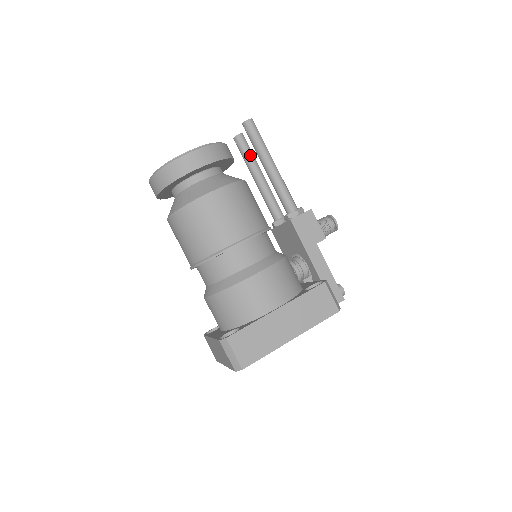
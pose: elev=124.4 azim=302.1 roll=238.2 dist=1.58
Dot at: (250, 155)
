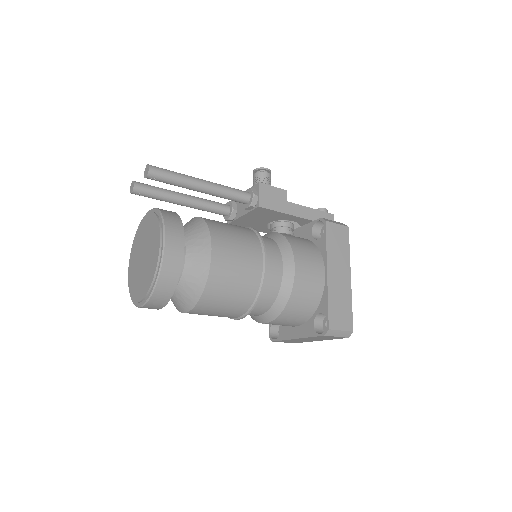
Dot at: (160, 191)
